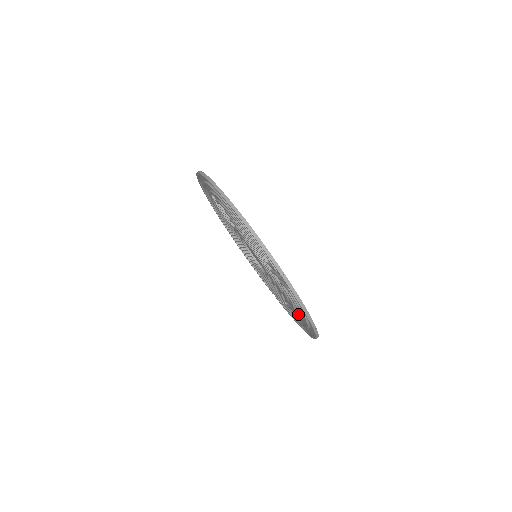
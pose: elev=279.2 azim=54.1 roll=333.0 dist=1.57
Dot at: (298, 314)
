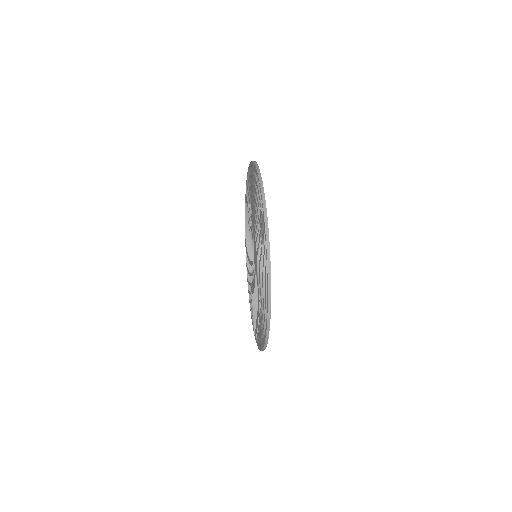
Dot at: occluded
